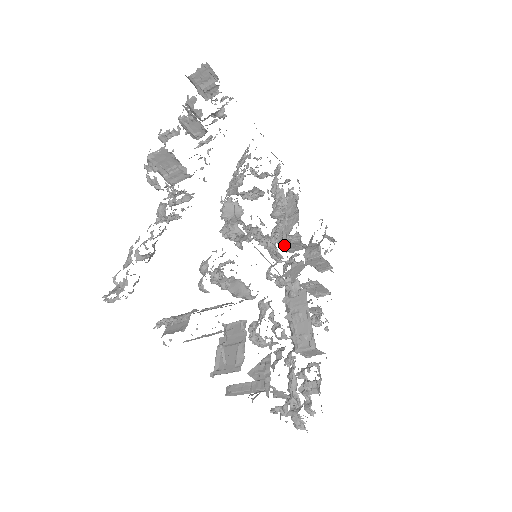
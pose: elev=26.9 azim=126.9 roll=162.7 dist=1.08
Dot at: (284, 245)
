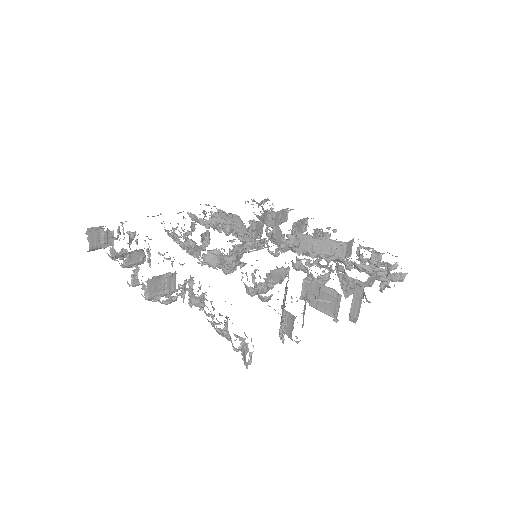
Dot at: (254, 237)
